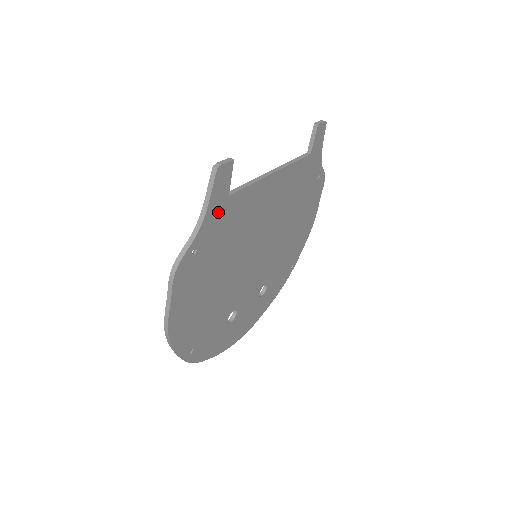
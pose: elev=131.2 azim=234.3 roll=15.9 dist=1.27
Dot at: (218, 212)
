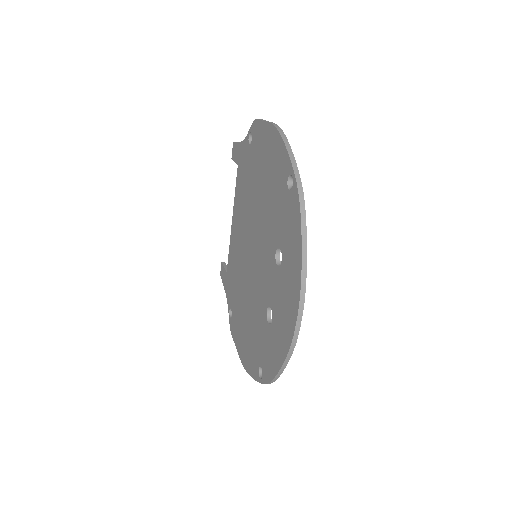
Dot at: occluded
